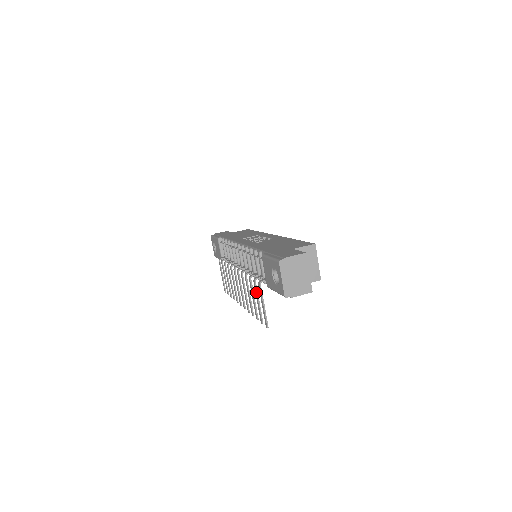
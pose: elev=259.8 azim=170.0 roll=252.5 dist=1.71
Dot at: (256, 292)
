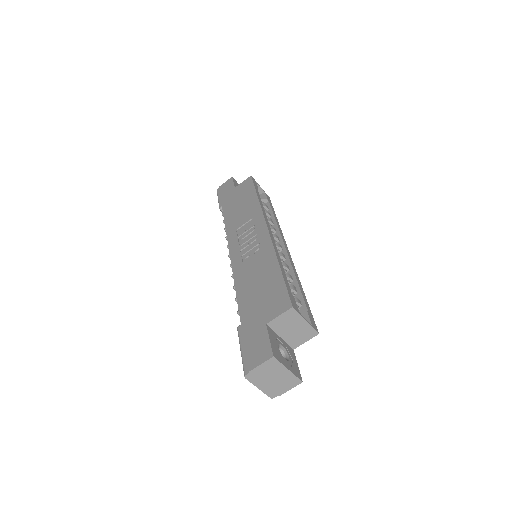
Dot at: occluded
